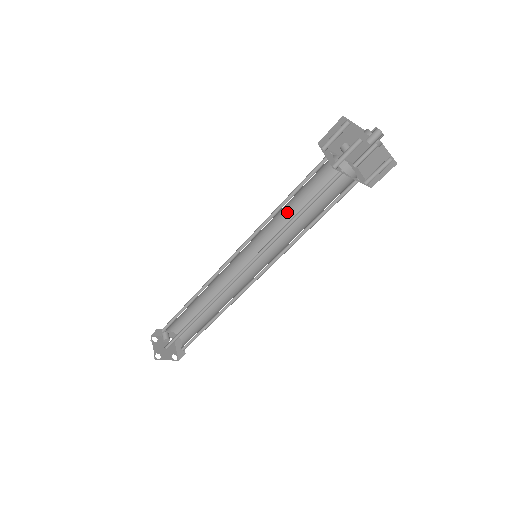
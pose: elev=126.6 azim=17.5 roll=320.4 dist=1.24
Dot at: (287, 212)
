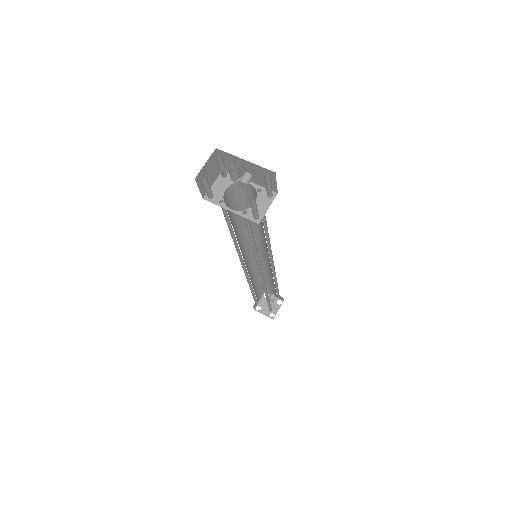
Dot at: (260, 224)
